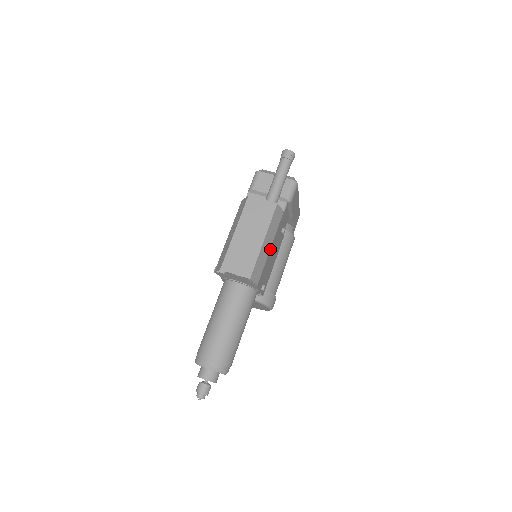
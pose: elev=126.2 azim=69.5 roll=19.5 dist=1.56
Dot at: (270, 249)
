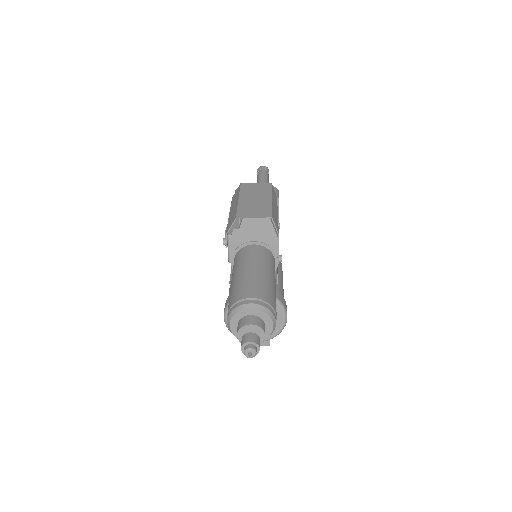
Dot at: occluded
